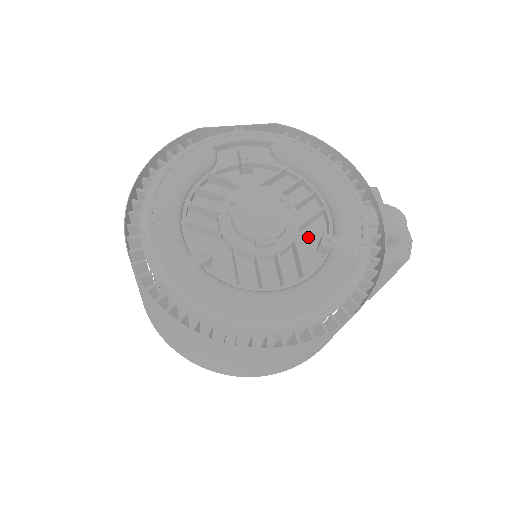
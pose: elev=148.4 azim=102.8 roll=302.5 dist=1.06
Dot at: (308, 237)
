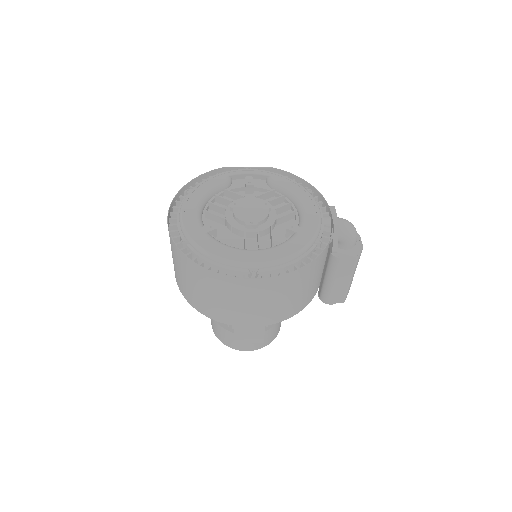
Dot at: (282, 229)
